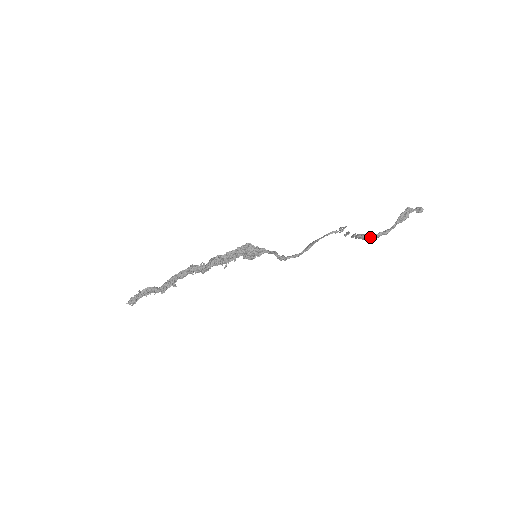
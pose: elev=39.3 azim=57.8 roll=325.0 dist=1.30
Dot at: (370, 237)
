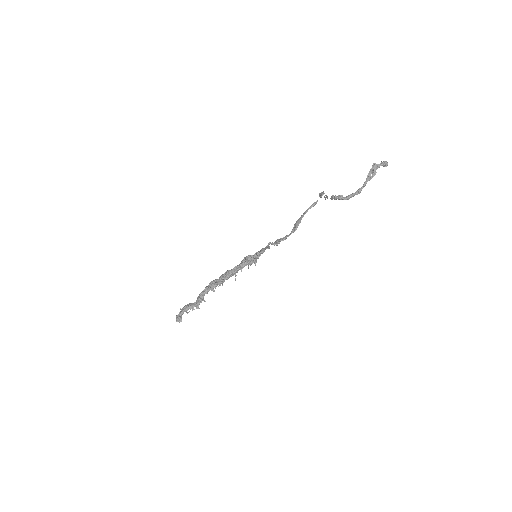
Dot at: (346, 199)
